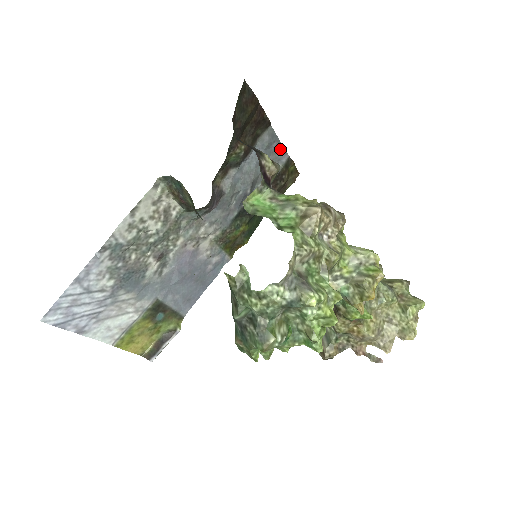
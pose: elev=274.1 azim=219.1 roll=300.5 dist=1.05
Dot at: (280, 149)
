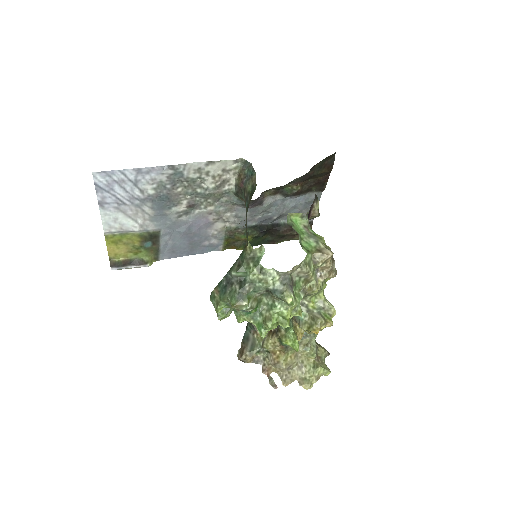
Dot at: occluded
